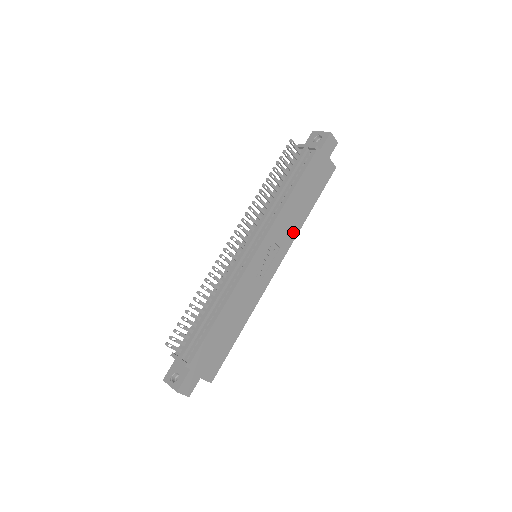
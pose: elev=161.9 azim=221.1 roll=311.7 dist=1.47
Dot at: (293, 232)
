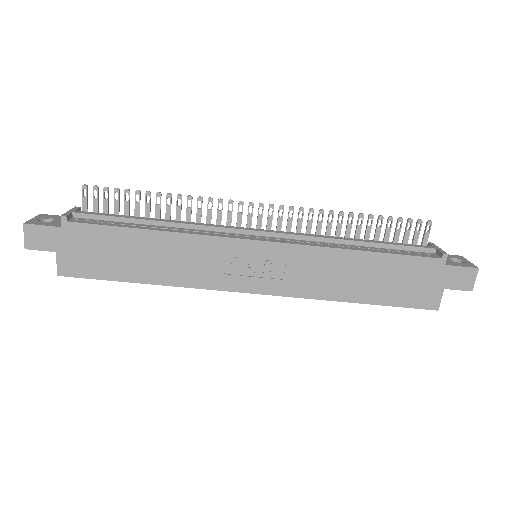
Dot at: (315, 289)
